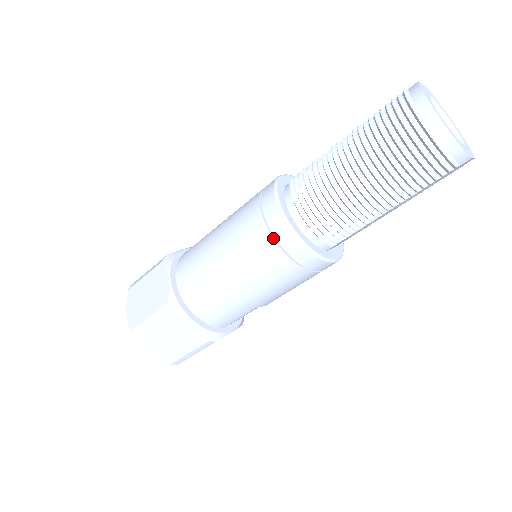
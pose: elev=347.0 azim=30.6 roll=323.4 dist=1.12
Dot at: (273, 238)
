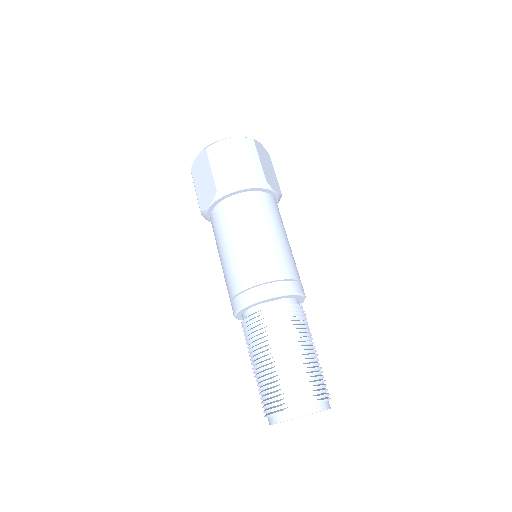
Dot at: occluded
